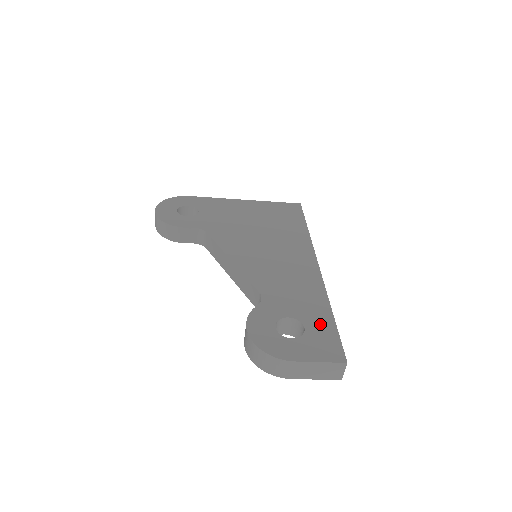
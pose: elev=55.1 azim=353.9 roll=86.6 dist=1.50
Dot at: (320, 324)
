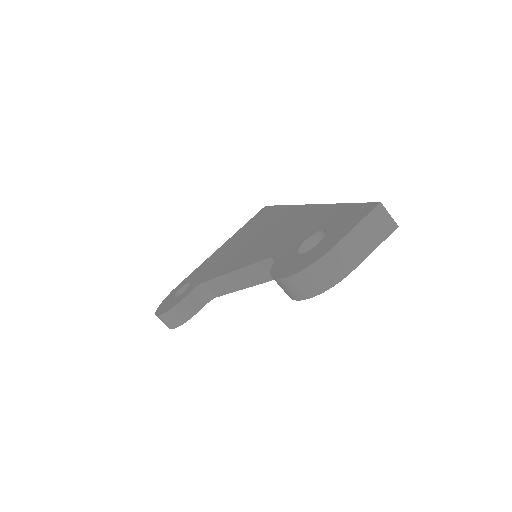
Dot at: (335, 216)
